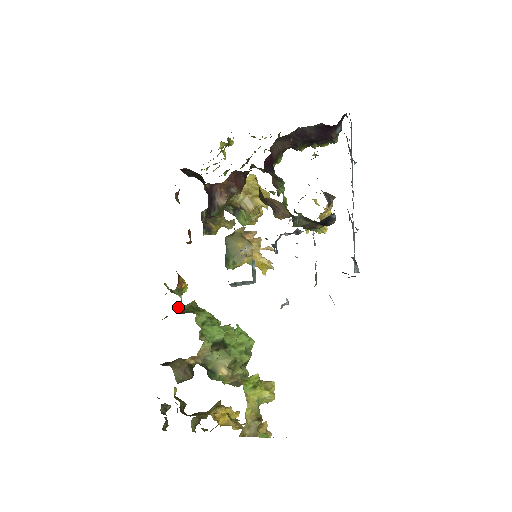
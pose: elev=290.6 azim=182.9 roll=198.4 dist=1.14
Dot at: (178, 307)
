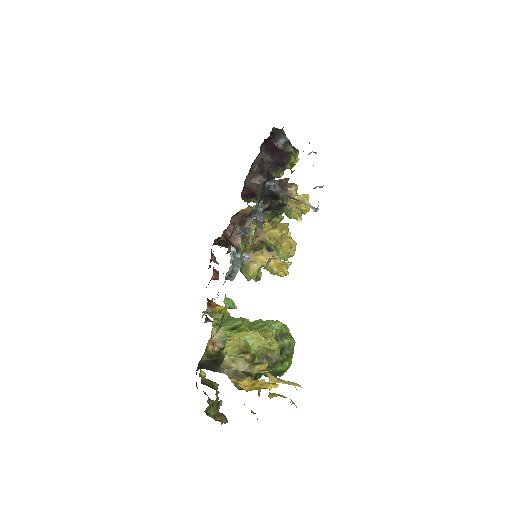
Dot at: occluded
